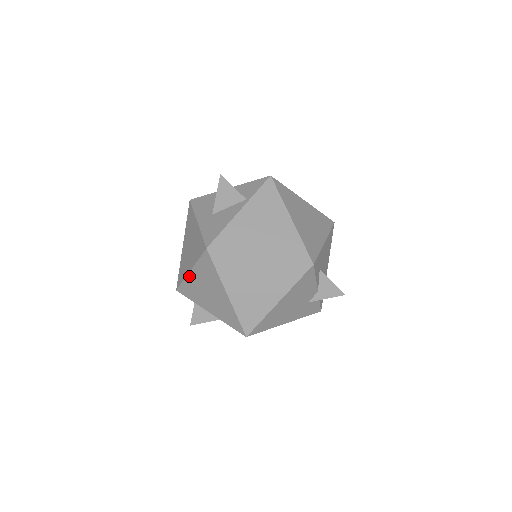
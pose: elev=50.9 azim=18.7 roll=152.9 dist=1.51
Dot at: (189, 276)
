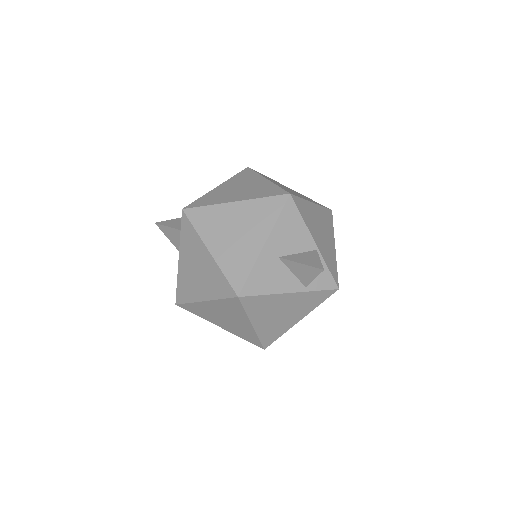
Dot at: (203, 246)
